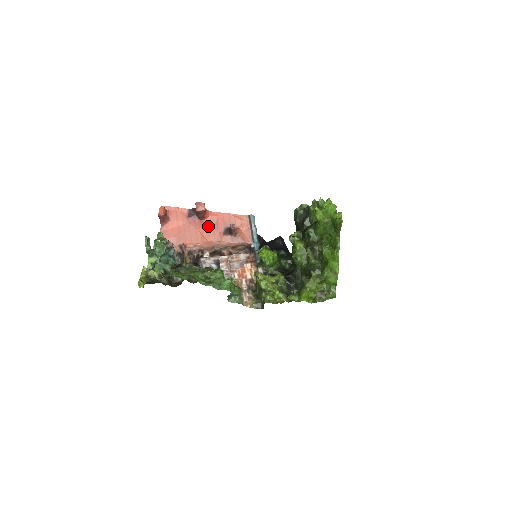
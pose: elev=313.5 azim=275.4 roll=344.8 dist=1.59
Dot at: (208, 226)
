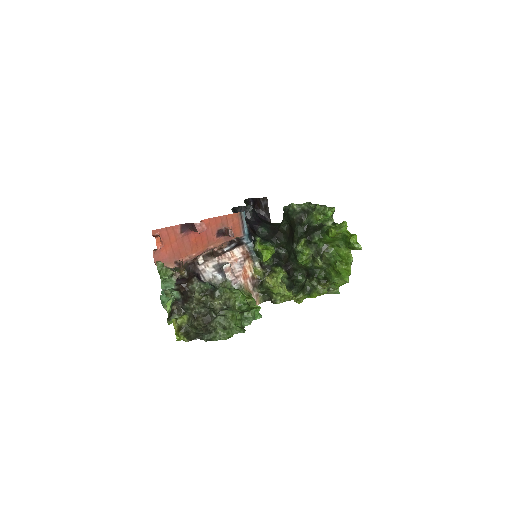
Dot at: (202, 235)
